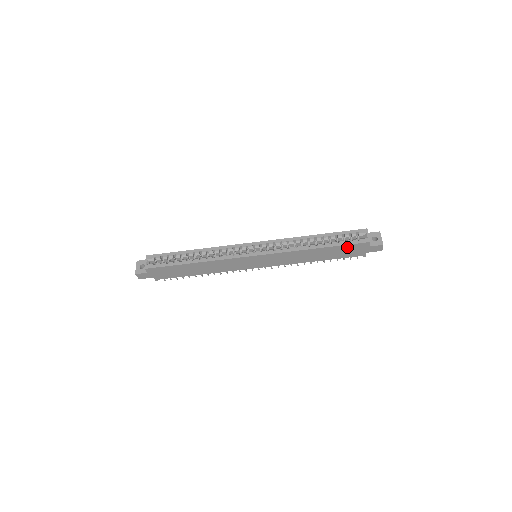
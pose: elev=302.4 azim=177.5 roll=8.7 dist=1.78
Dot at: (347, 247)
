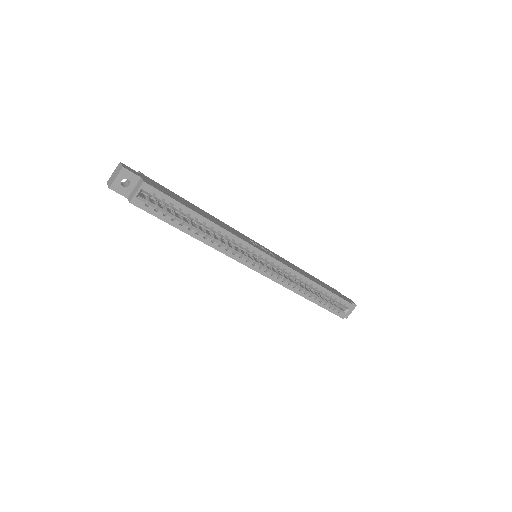
Dot at: occluded
